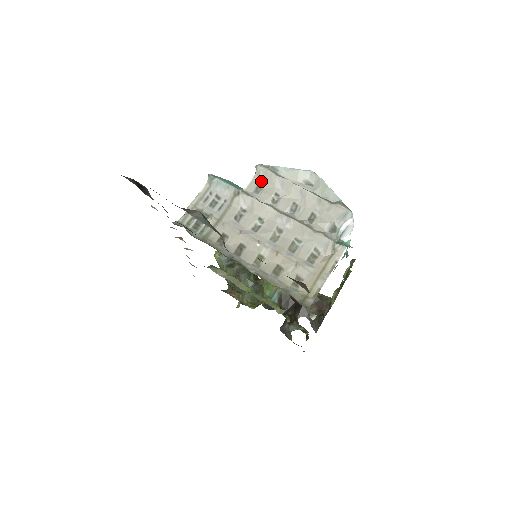
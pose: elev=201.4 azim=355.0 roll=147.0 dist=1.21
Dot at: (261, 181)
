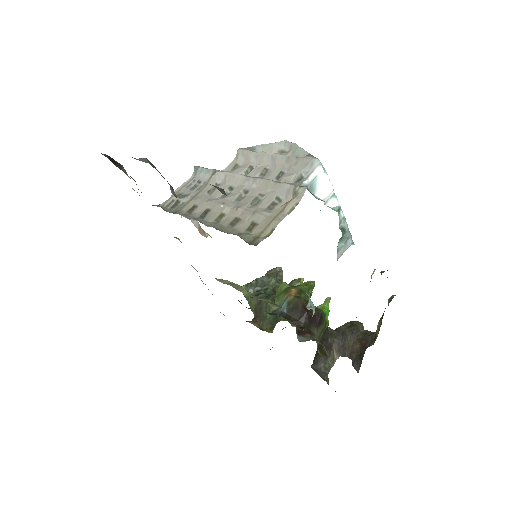
Dot at: (239, 161)
